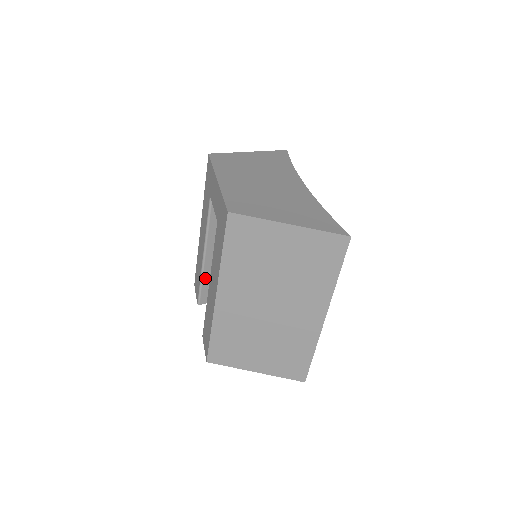
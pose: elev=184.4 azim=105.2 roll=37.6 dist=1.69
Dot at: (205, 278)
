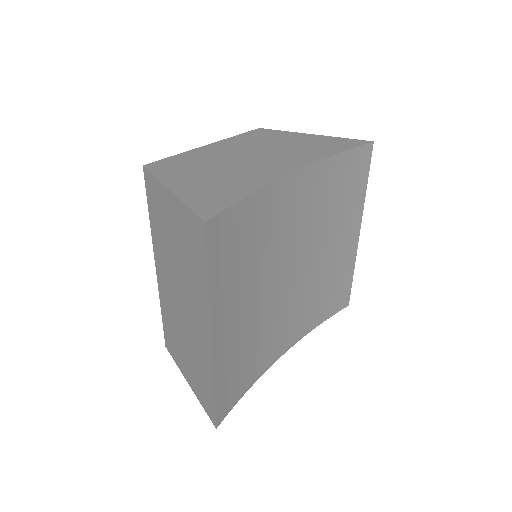
Dot at: occluded
